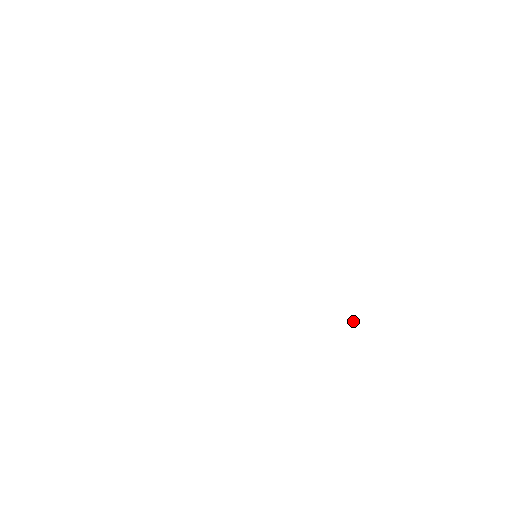
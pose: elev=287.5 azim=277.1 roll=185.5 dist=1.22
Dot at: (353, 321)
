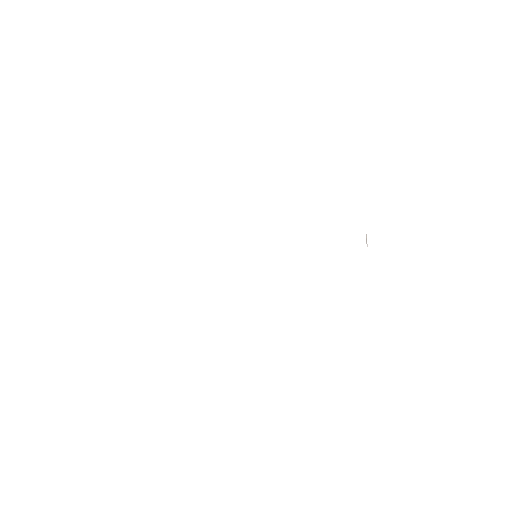
Dot at: (366, 241)
